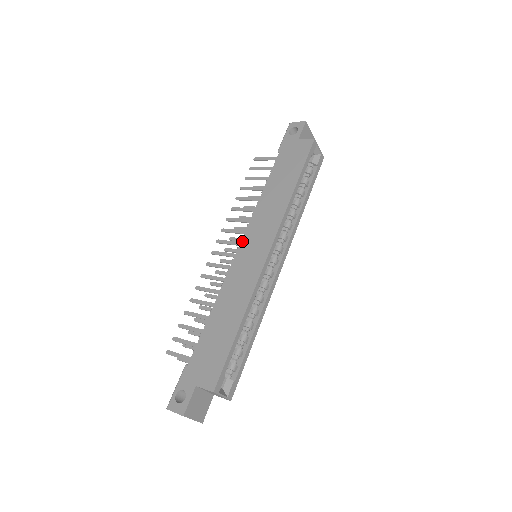
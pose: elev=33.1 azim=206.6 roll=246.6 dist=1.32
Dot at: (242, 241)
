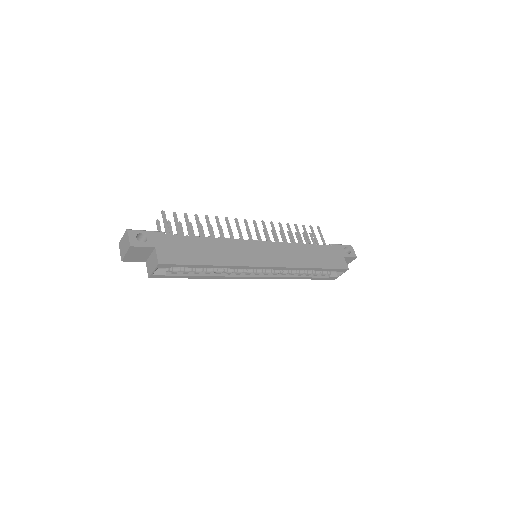
Dot at: (265, 242)
